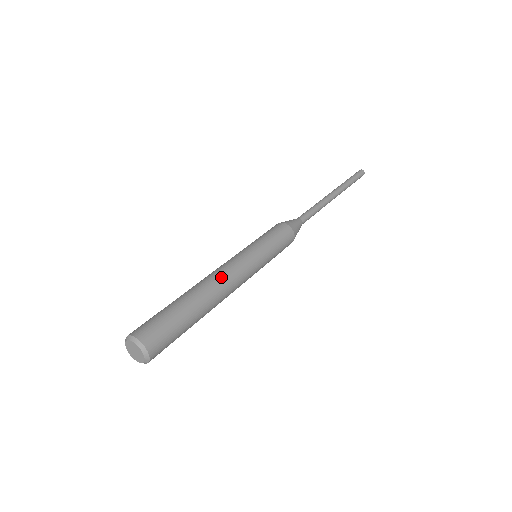
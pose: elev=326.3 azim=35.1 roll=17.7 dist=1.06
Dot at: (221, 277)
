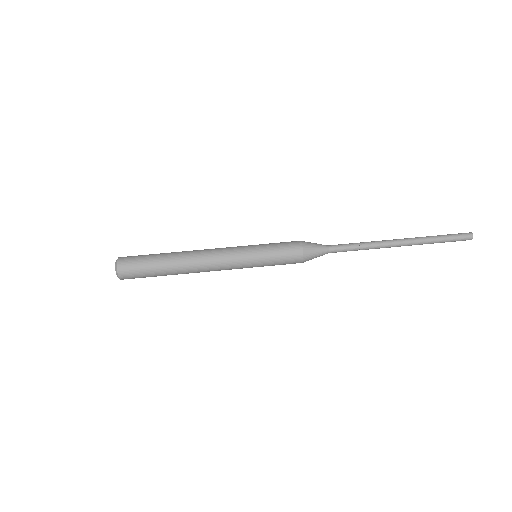
Dot at: (203, 252)
